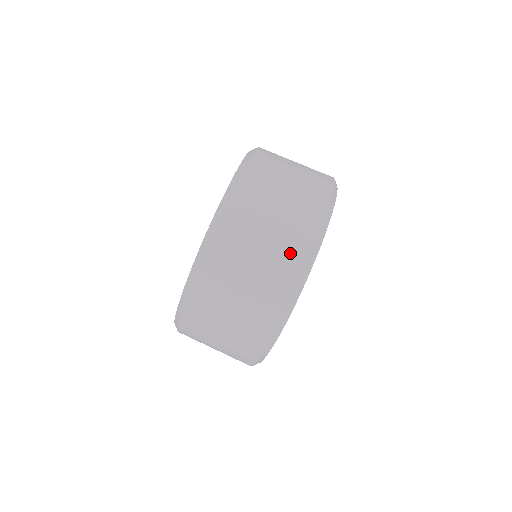
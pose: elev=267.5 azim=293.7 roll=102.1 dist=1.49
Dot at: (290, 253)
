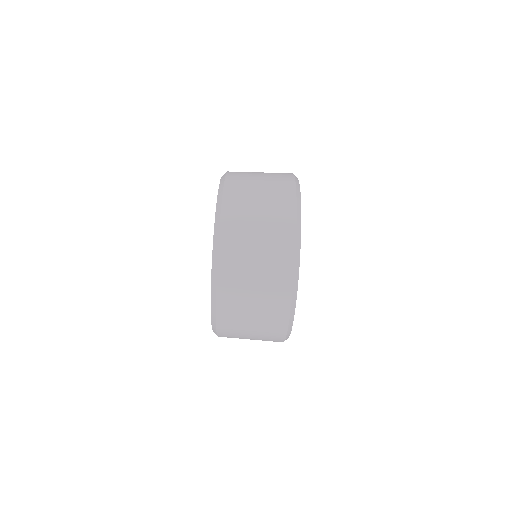
Dot at: (274, 318)
